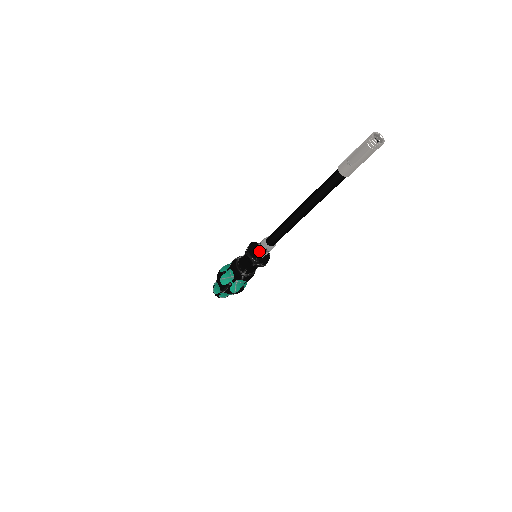
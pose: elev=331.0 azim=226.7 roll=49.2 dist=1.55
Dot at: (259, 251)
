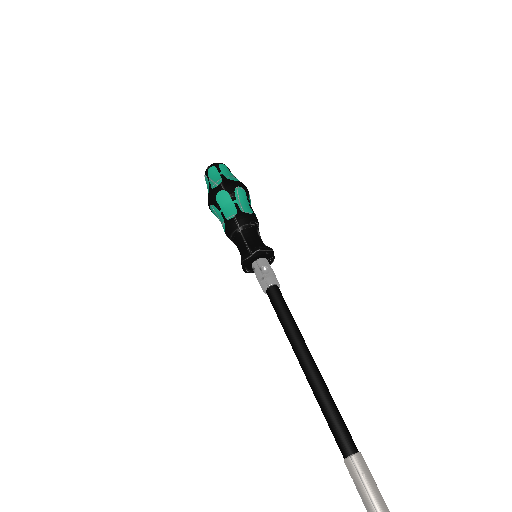
Dot at: (256, 277)
